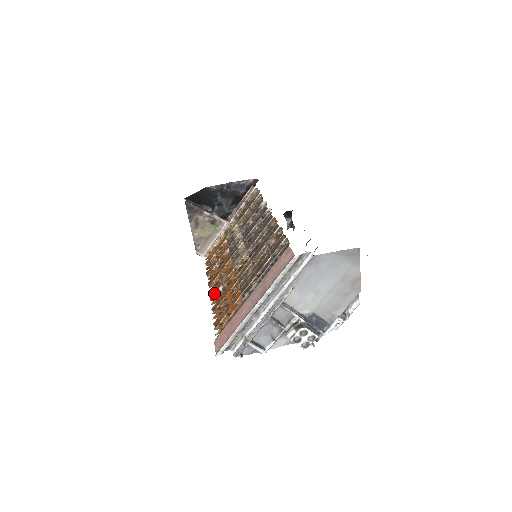
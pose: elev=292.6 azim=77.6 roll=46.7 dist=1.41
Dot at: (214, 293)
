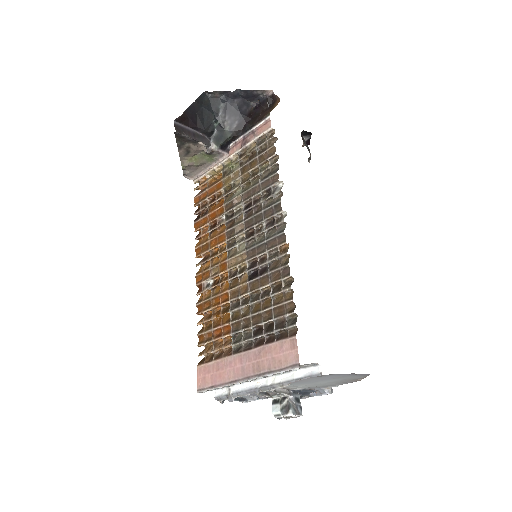
Dot at: (201, 277)
